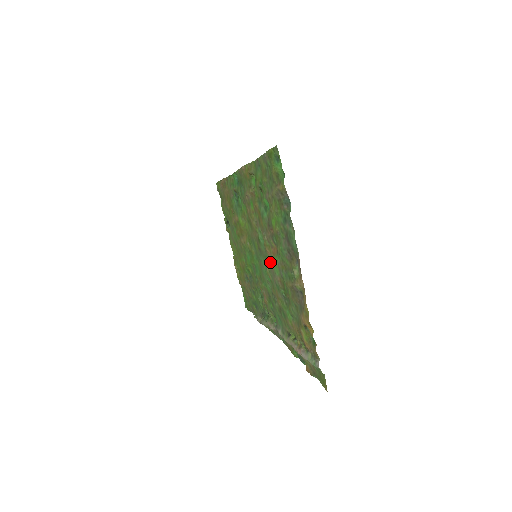
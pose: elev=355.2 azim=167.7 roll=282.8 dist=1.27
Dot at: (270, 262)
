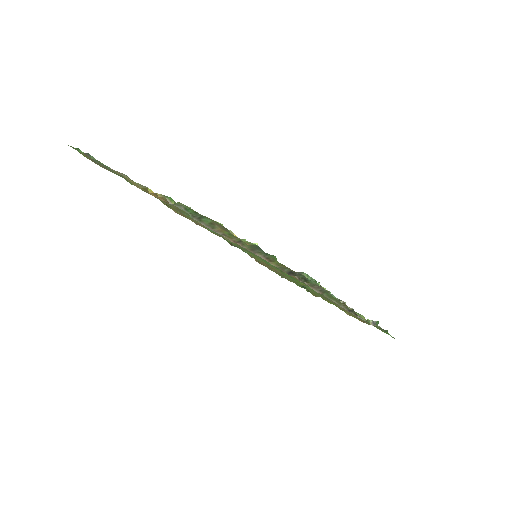
Dot at: occluded
